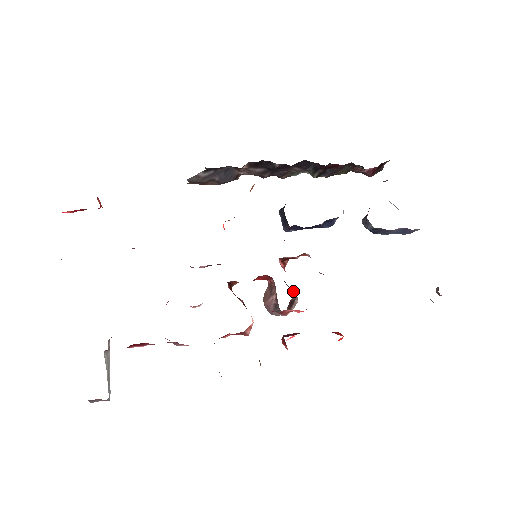
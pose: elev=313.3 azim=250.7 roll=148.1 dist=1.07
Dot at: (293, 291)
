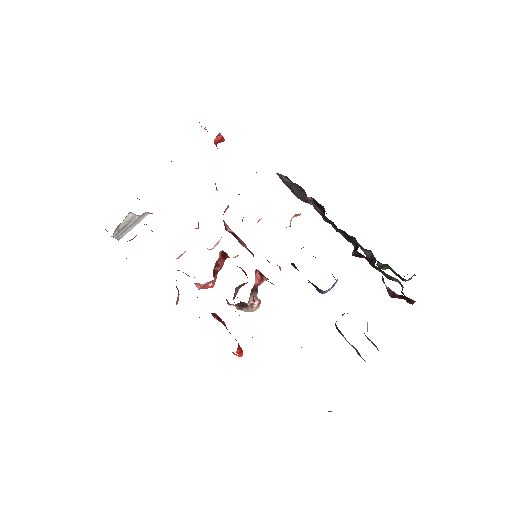
Dot at: occluded
